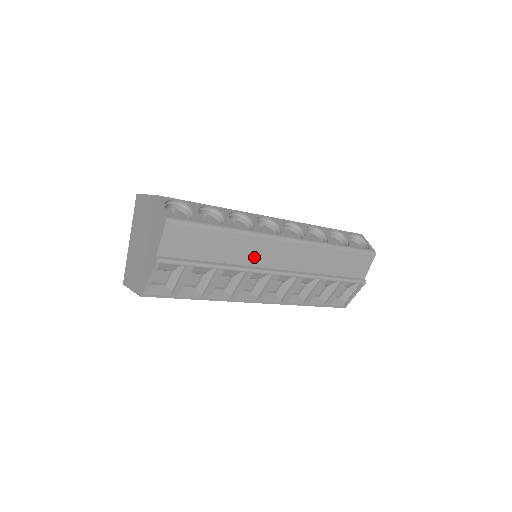
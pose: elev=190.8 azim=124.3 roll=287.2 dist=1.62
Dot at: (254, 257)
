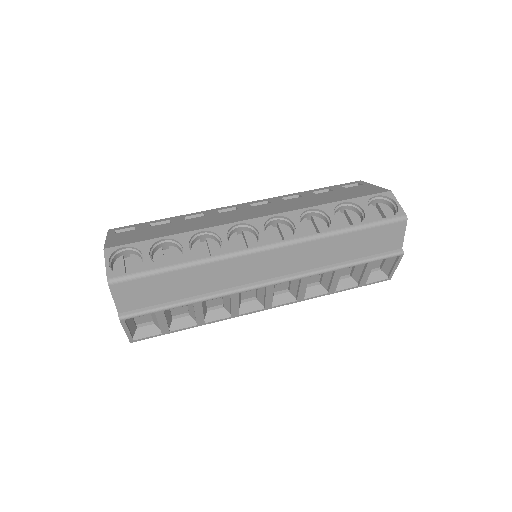
Dot at: (232, 278)
